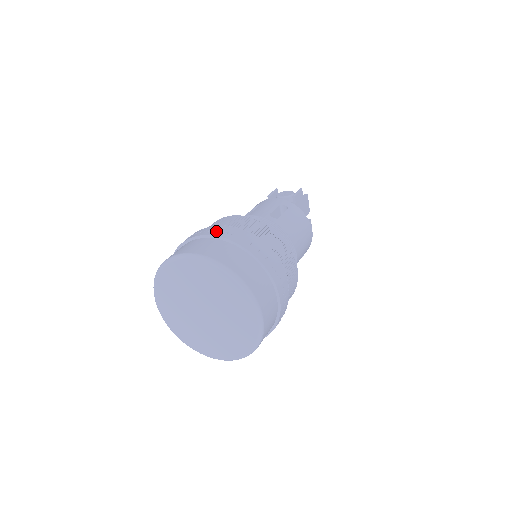
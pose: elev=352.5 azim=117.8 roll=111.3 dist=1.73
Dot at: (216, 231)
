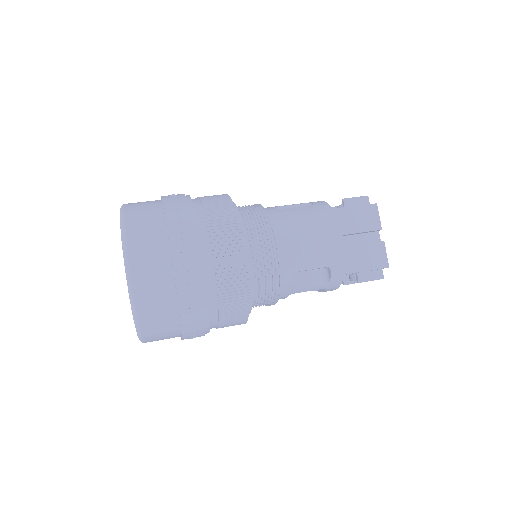
Dot at: occluded
